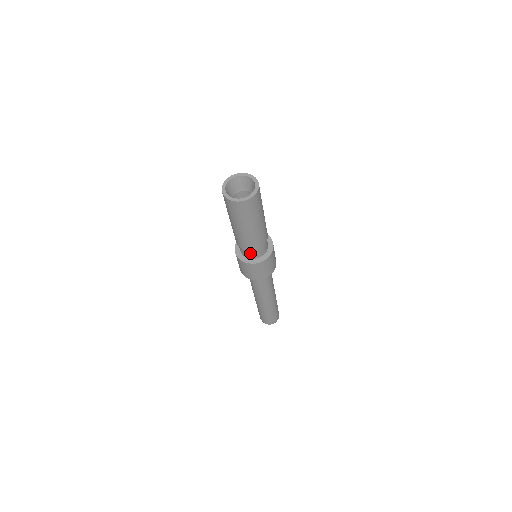
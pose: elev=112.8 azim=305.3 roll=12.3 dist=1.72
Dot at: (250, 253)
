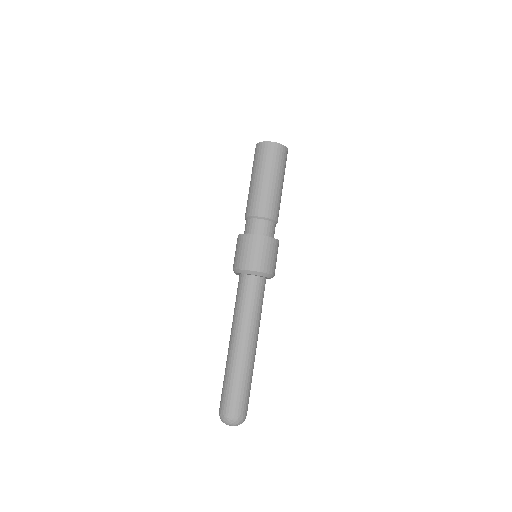
Dot at: (248, 225)
